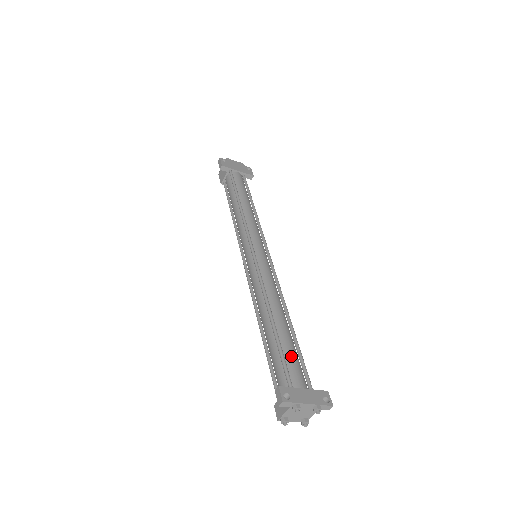
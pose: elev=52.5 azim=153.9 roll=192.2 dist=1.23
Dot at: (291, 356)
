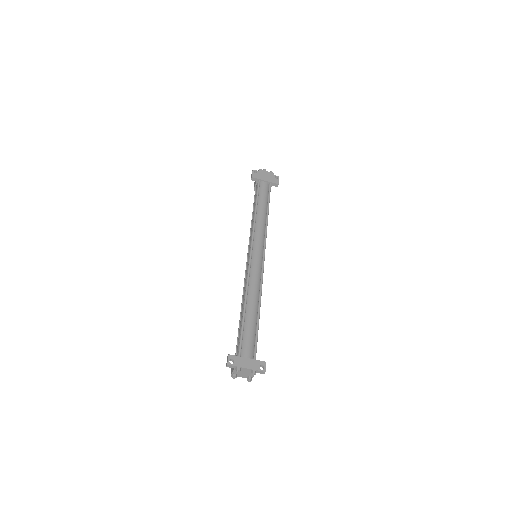
Dot at: (248, 335)
